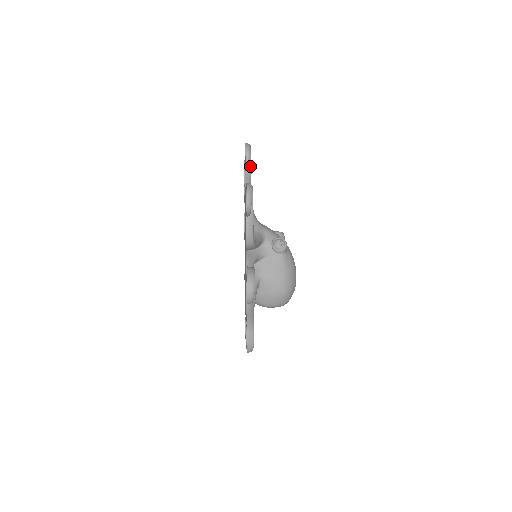
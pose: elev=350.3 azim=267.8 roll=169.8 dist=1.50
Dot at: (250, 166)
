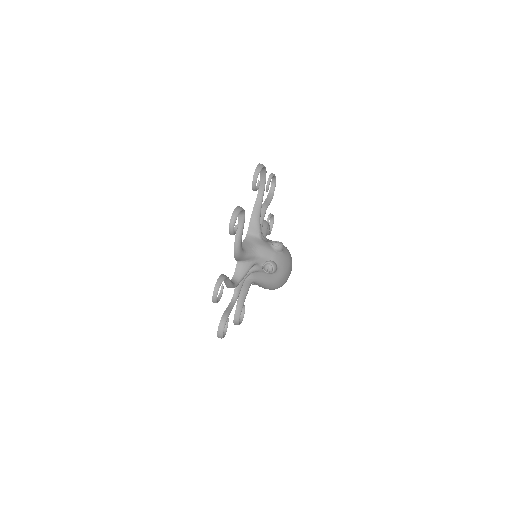
Dot at: (243, 216)
